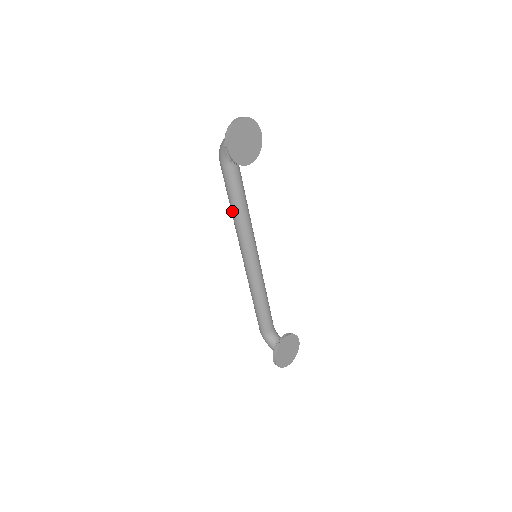
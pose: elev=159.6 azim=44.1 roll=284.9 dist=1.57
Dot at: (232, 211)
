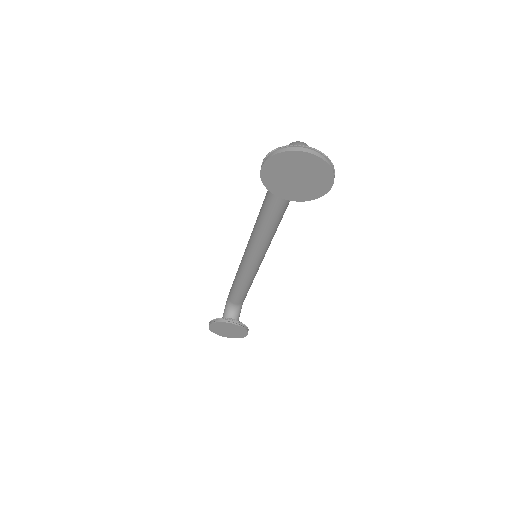
Dot at: (262, 204)
